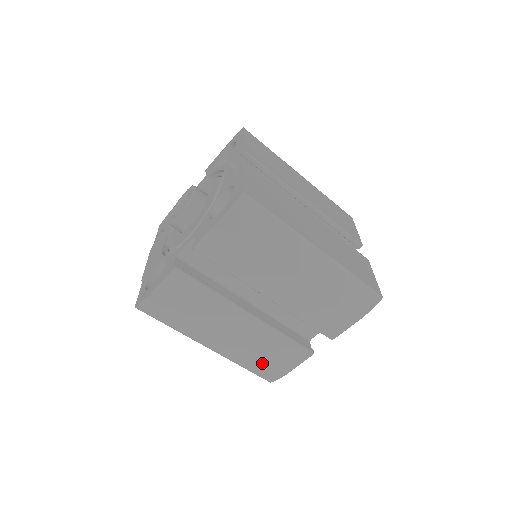
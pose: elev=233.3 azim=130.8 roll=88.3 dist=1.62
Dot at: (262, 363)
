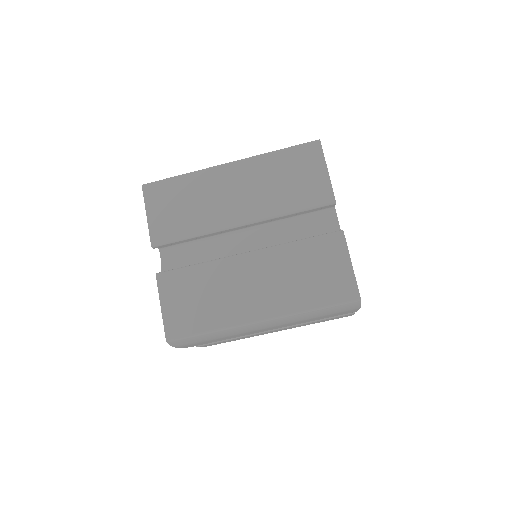
Dot at: occluded
